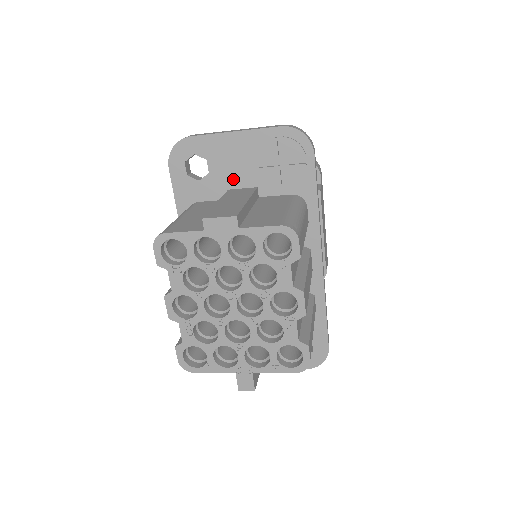
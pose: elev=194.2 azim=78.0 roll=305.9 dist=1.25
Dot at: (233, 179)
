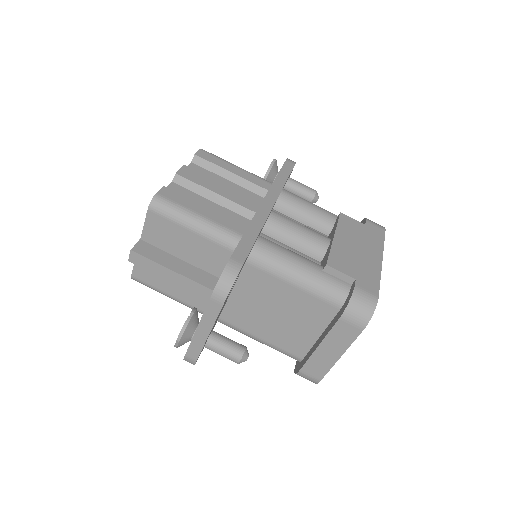
Dot at: occluded
